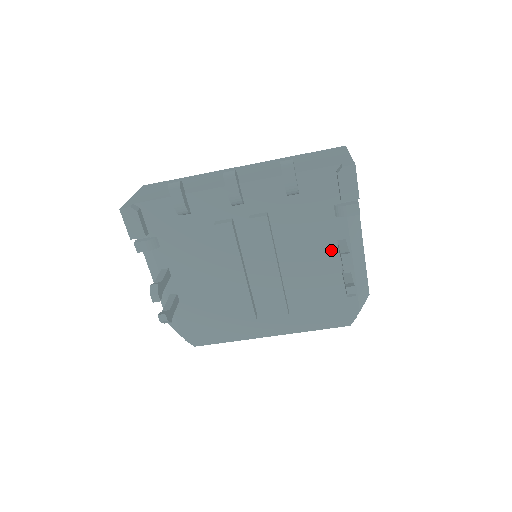
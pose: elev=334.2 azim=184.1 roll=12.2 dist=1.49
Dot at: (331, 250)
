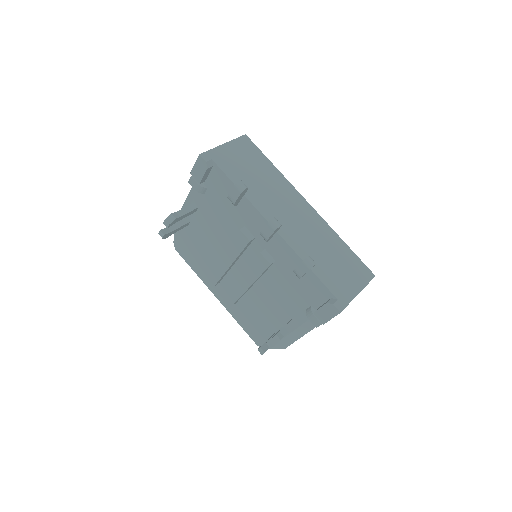
Dot at: (286, 315)
